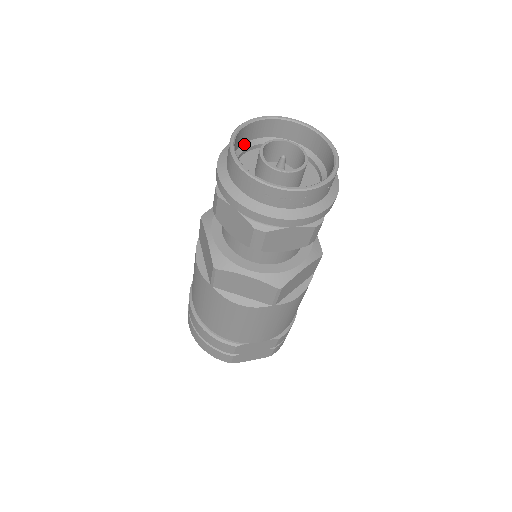
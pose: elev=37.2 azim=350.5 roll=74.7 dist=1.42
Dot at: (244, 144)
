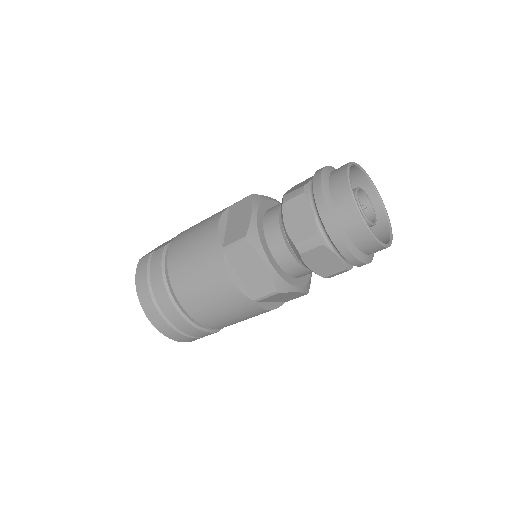
Dot at: occluded
